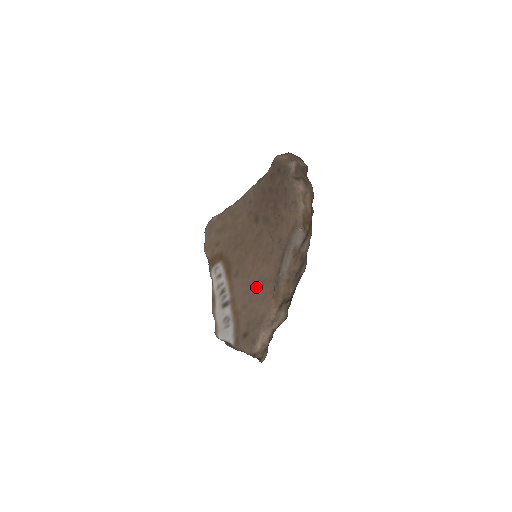
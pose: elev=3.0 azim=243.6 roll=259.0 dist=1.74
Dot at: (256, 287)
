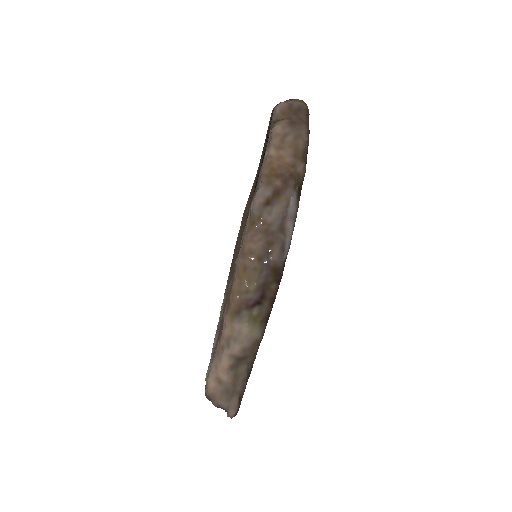
Dot at: occluded
